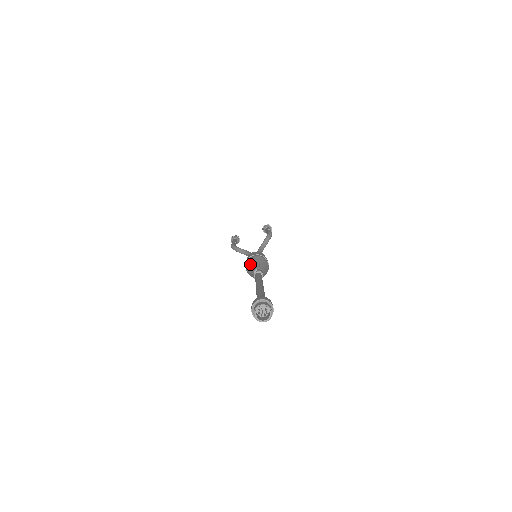
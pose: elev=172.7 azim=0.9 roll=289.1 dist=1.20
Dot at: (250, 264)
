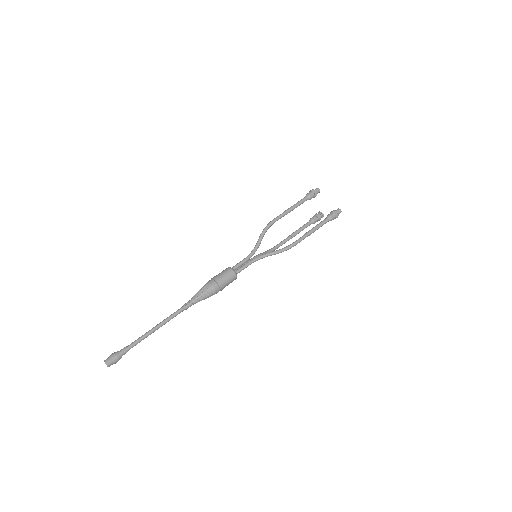
Dot at: (202, 289)
